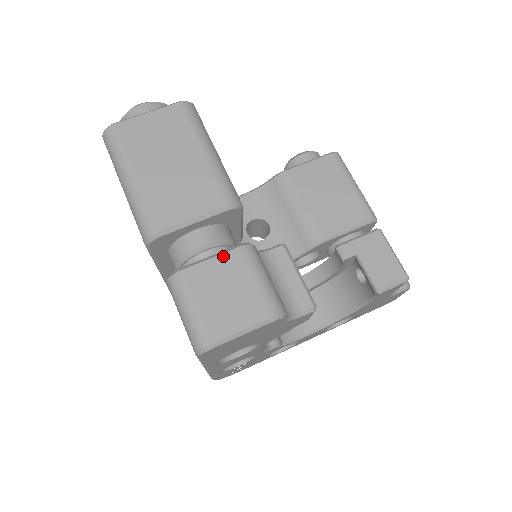
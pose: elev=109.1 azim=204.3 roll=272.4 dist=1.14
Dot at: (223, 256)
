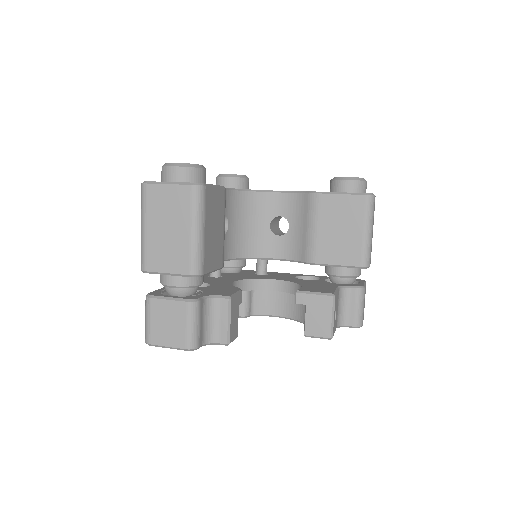
Dot at: (175, 302)
